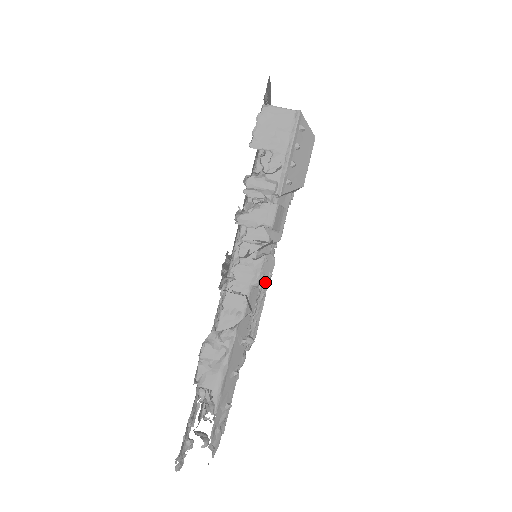
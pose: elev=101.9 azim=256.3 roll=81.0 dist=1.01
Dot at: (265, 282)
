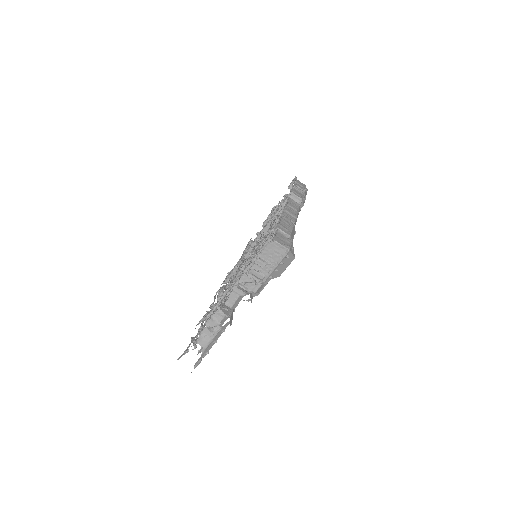
Dot at: occluded
